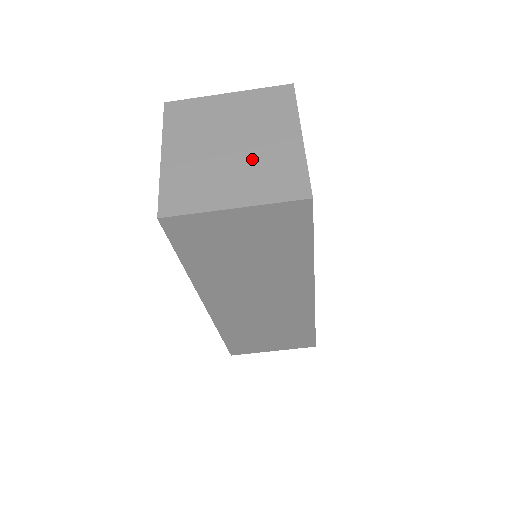
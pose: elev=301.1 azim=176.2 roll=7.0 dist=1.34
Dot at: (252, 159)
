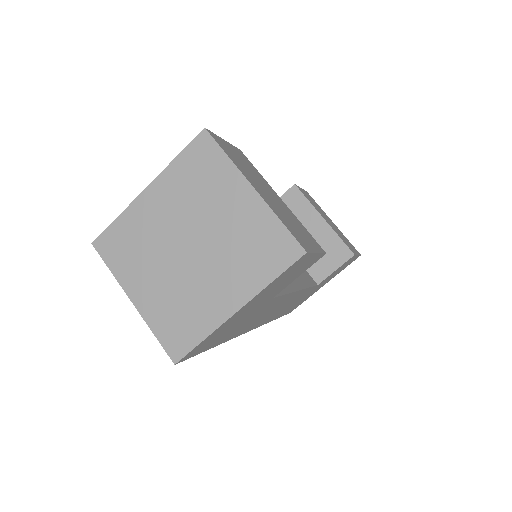
Dot at: (185, 281)
